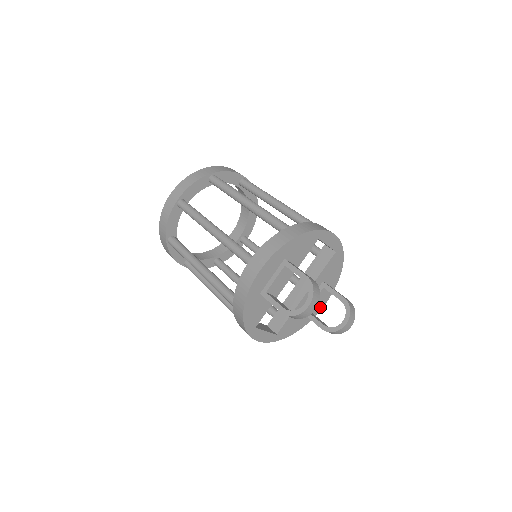
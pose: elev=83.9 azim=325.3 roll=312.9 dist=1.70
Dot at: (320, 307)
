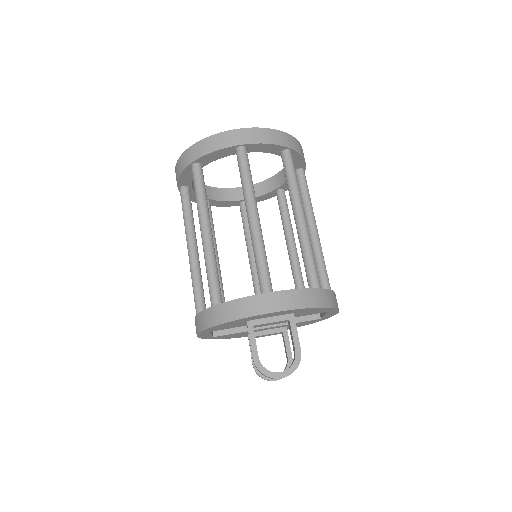
Dot at: occluded
